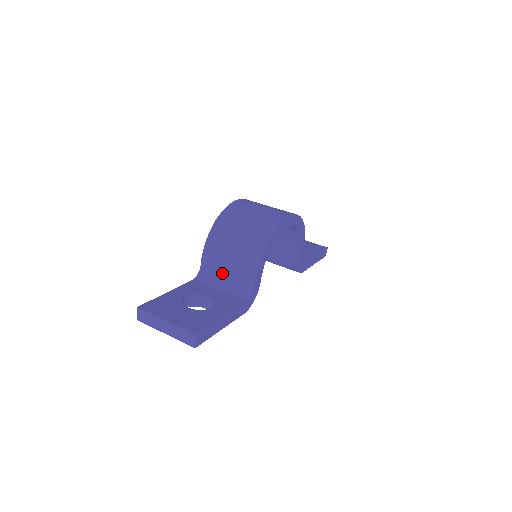
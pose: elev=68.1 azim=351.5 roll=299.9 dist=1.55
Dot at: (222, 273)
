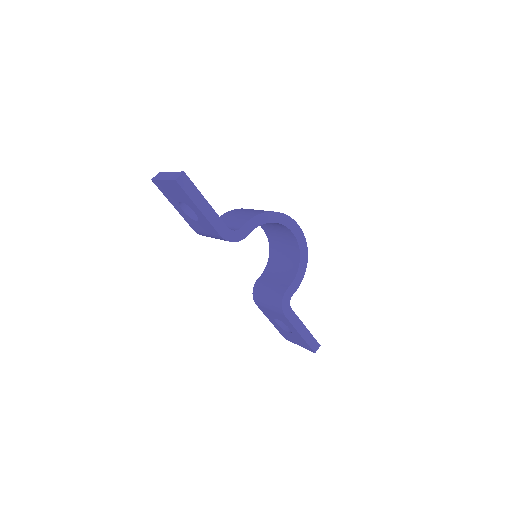
Dot at: occluded
